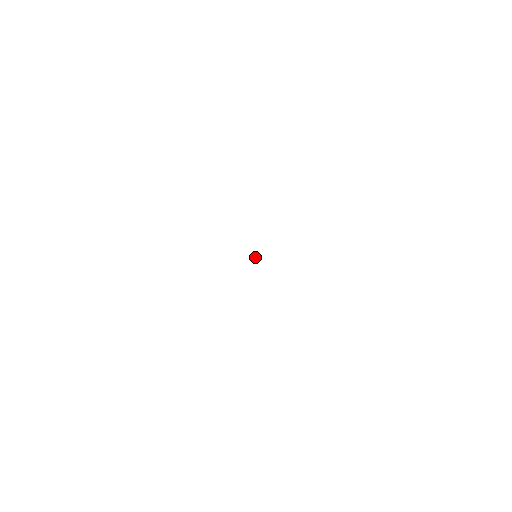
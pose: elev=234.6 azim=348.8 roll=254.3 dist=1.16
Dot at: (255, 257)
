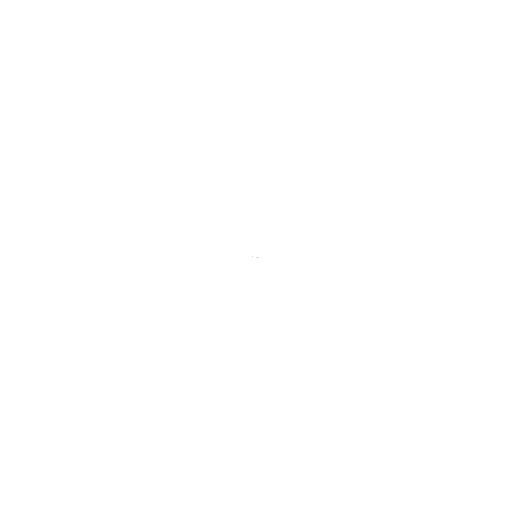
Dot at: occluded
